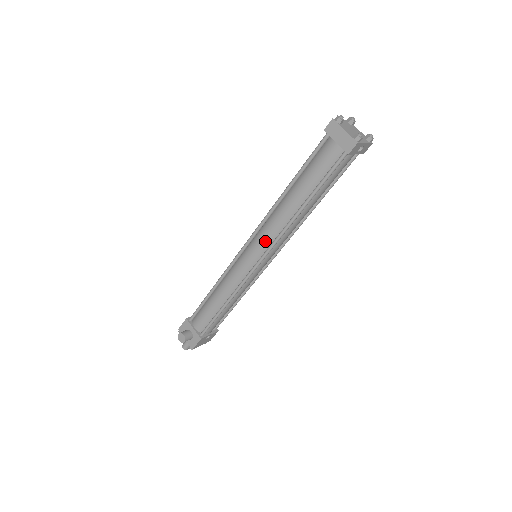
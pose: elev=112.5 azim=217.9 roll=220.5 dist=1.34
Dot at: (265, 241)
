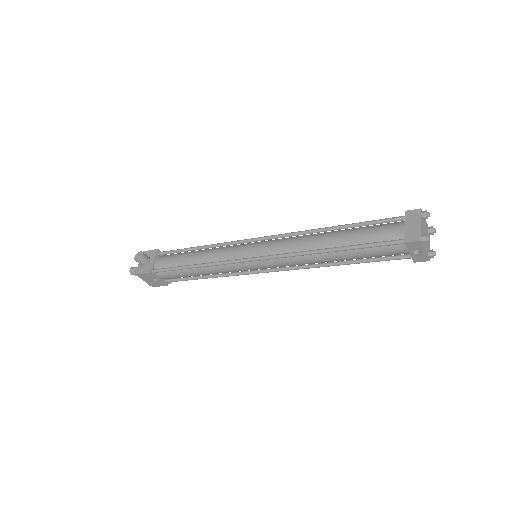
Dot at: (275, 248)
